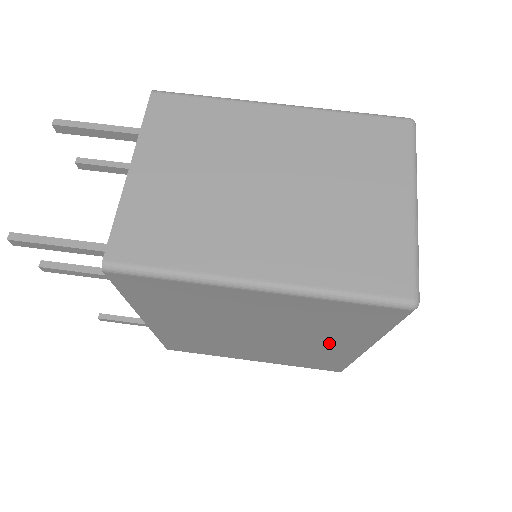
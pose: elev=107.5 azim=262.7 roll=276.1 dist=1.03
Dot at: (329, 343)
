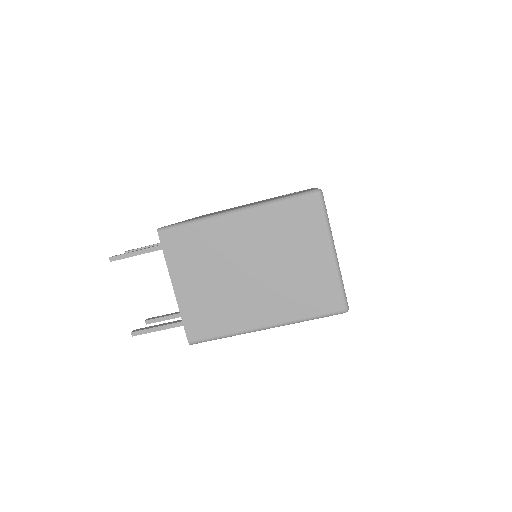
Dot at: occluded
